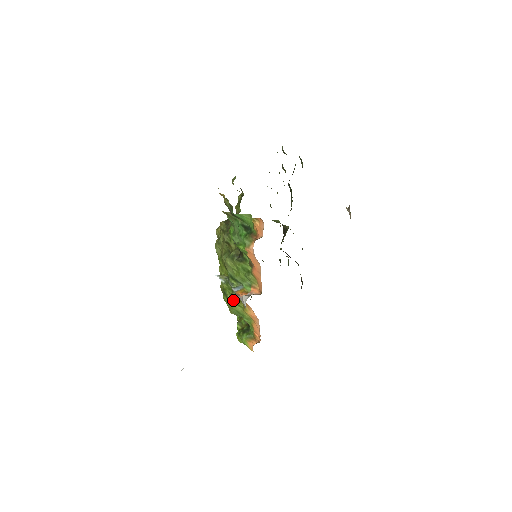
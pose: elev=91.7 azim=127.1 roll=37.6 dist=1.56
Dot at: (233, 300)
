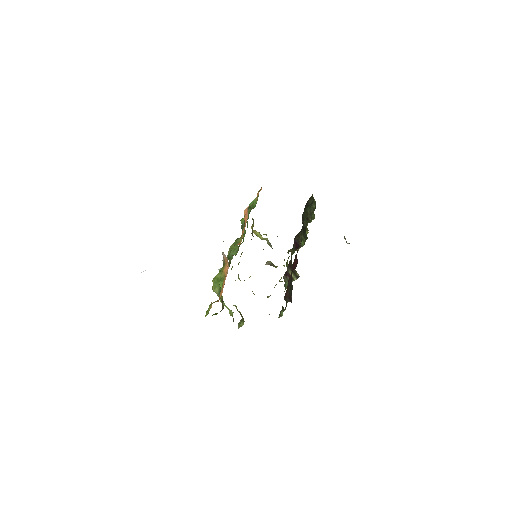
Dot at: occluded
